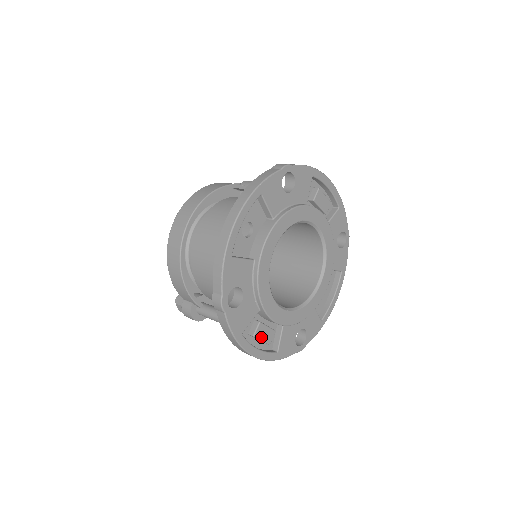
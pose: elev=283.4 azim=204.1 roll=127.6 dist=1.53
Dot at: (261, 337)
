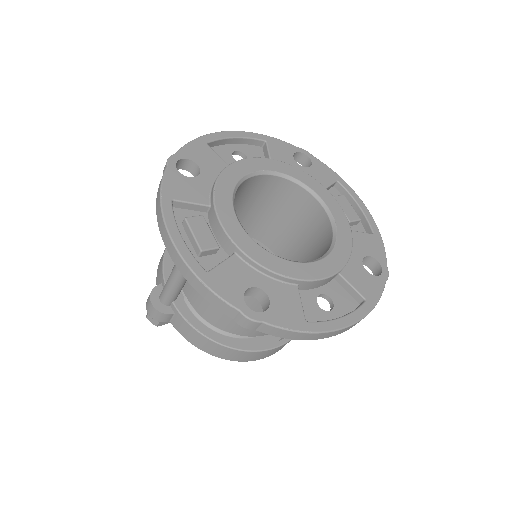
Dot at: (194, 229)
